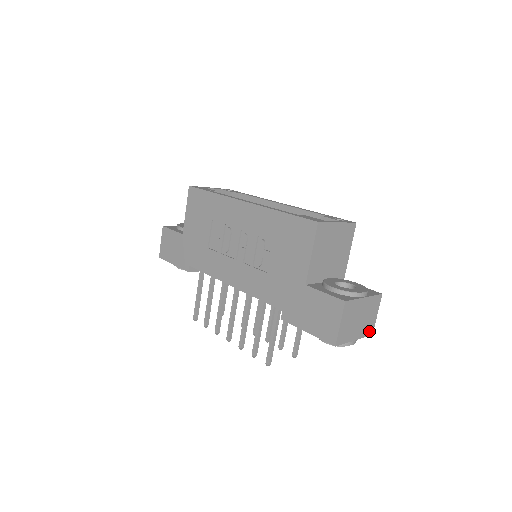
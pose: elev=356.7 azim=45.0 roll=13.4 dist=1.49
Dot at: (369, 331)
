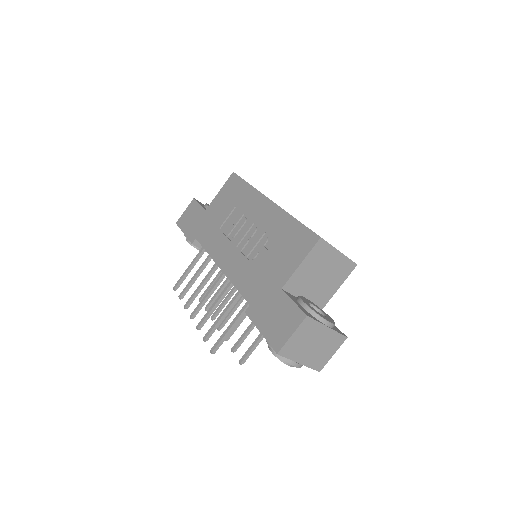
Dot at: (318, 365)
